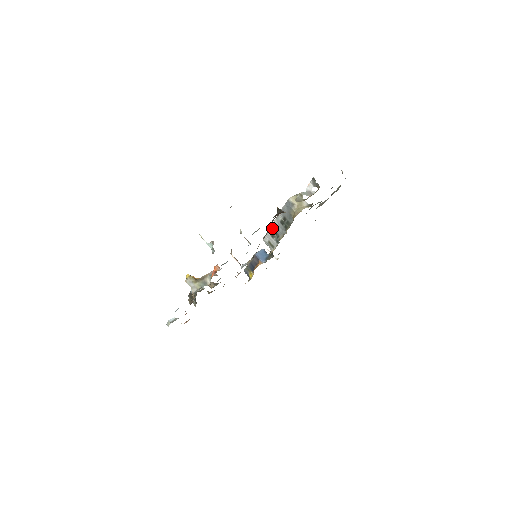
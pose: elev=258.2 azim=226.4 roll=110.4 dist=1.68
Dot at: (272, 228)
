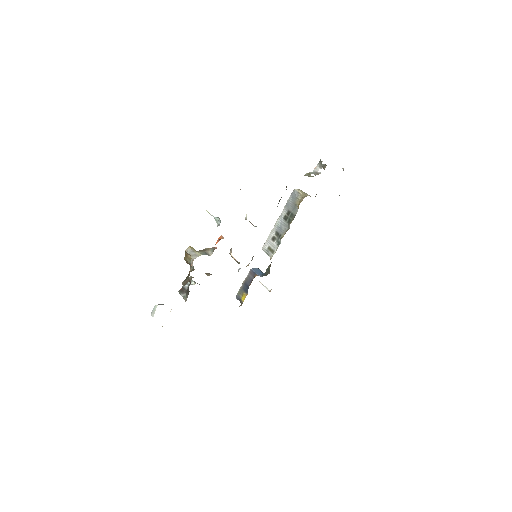
Dot at: (274, 229)
